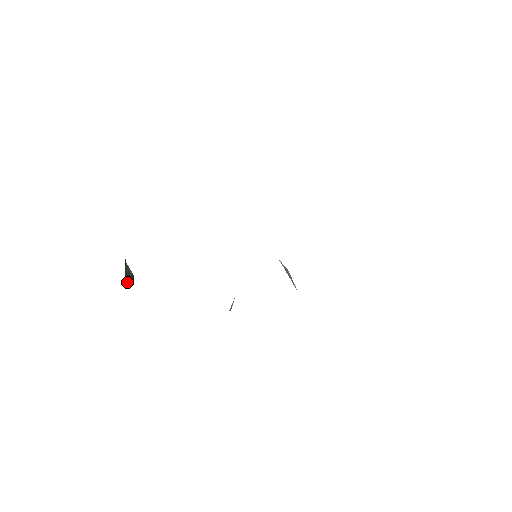
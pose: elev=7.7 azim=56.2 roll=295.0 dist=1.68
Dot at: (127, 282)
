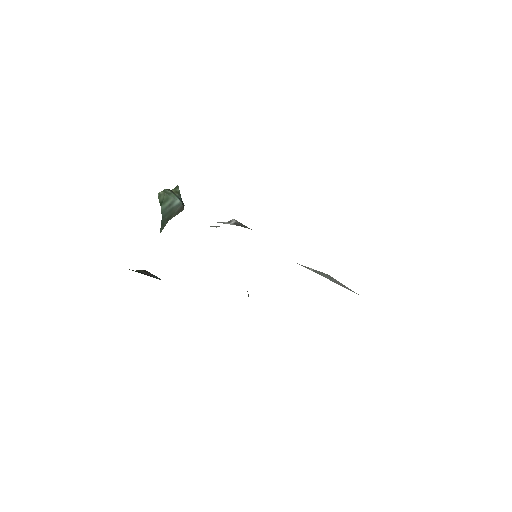
Dot at: (168, 218)
